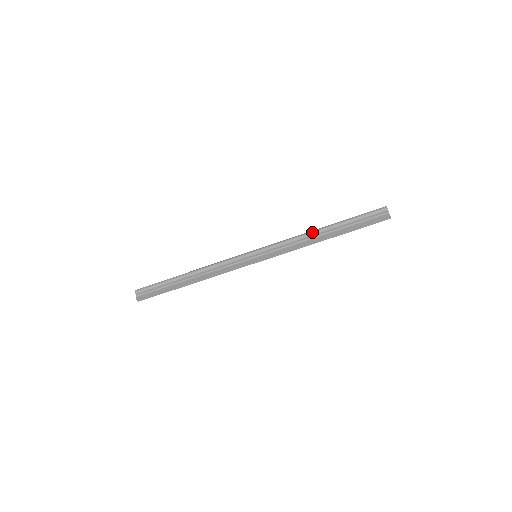
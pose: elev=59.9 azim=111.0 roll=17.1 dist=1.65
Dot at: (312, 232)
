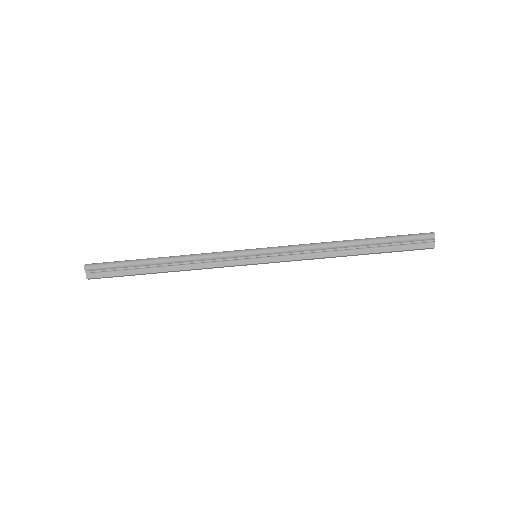
Dot at: (335, 245)
